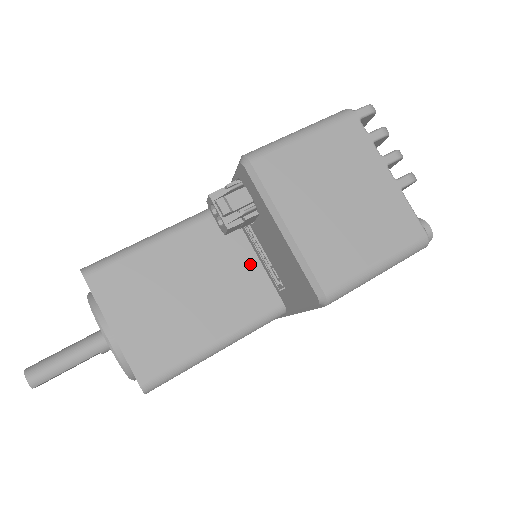
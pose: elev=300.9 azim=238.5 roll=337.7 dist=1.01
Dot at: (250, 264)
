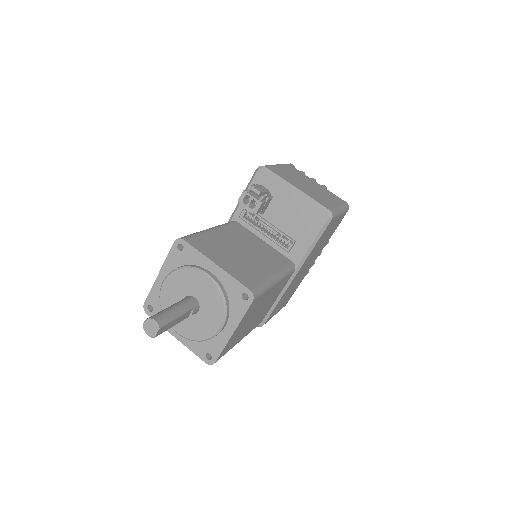
Dot at: (264, 245)
